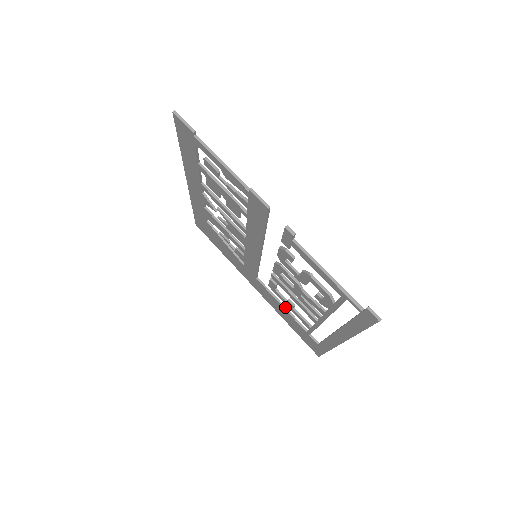
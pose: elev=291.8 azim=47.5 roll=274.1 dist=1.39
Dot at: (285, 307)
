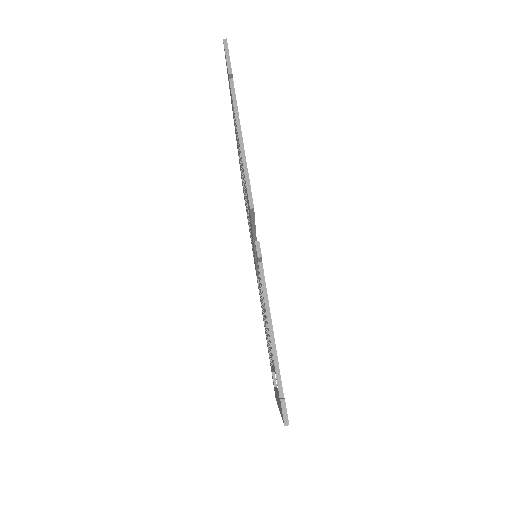
Dot at: occluded
